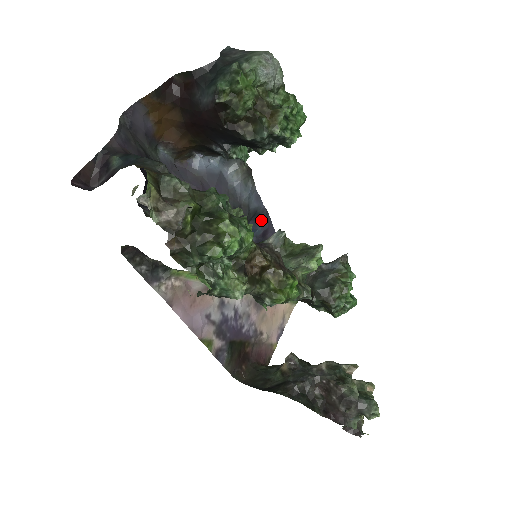
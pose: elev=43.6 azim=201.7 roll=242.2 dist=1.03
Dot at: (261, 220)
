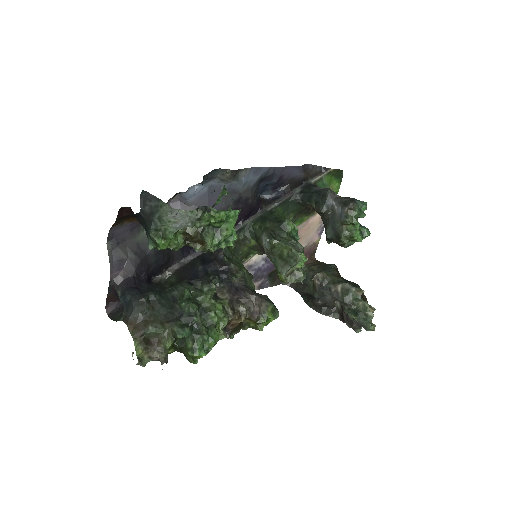
Dot at: (270, 178)
